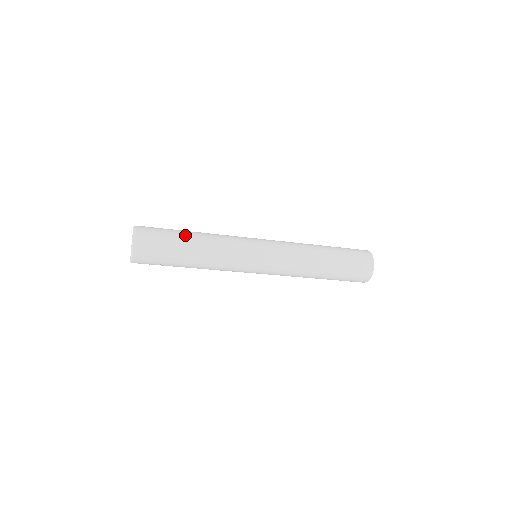
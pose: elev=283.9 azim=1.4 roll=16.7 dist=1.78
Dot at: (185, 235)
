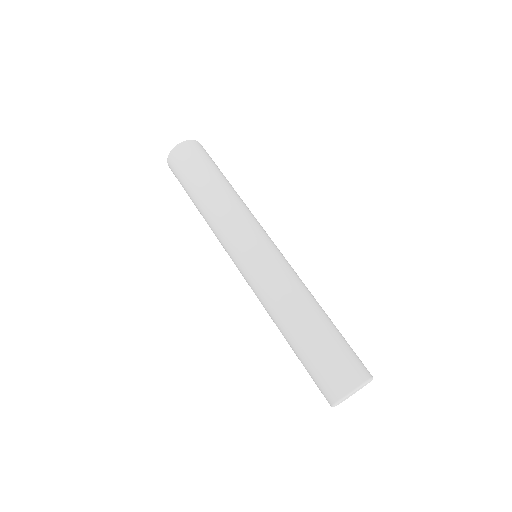
Dot at: (209, 178)
